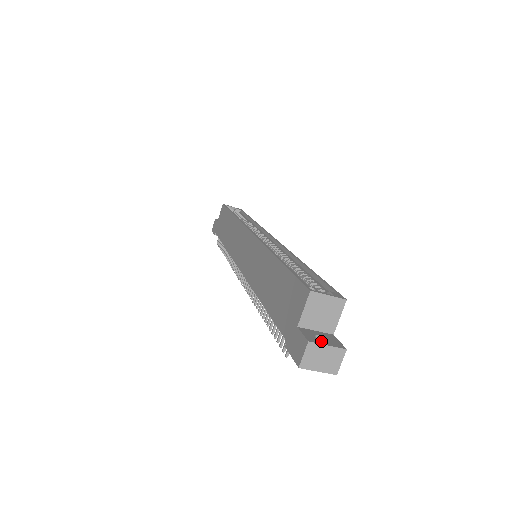
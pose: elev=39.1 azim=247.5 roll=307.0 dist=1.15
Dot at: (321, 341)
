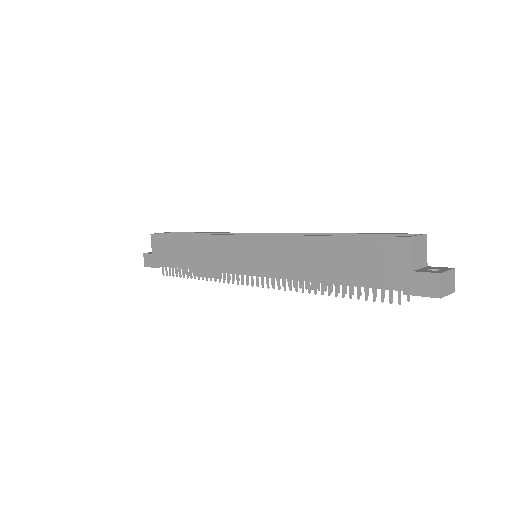
Dot at: (440, 270)
